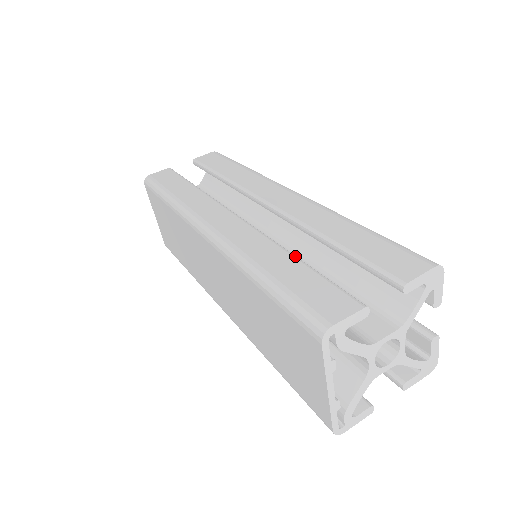
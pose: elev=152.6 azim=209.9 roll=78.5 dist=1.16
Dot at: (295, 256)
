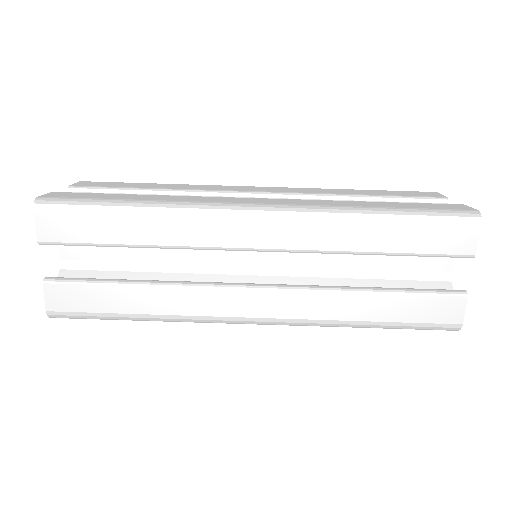
Dot at: (372, 292)
